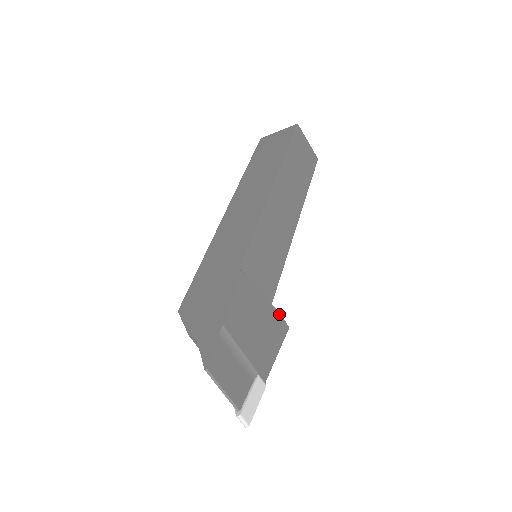
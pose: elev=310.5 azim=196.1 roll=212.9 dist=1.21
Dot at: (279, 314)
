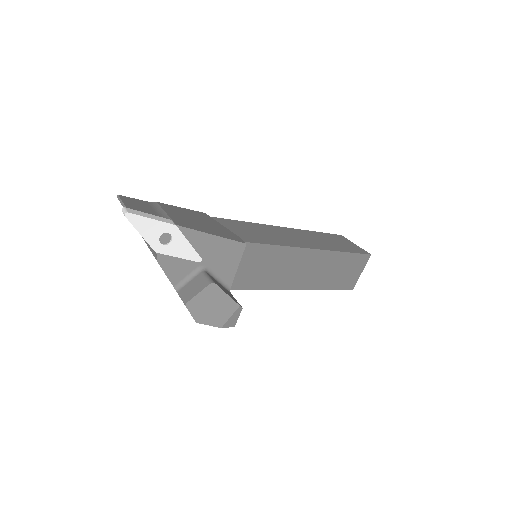
Dot at: (237, 236)
